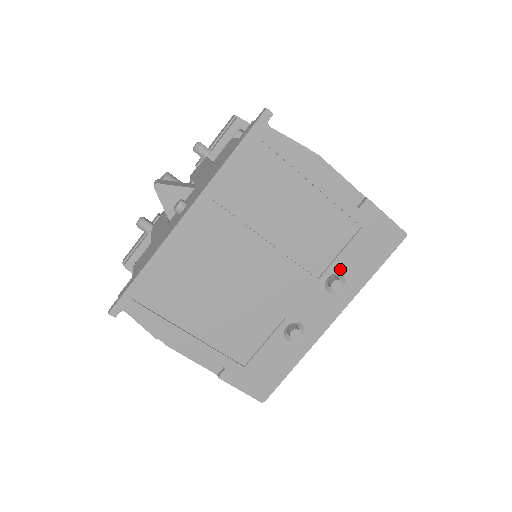
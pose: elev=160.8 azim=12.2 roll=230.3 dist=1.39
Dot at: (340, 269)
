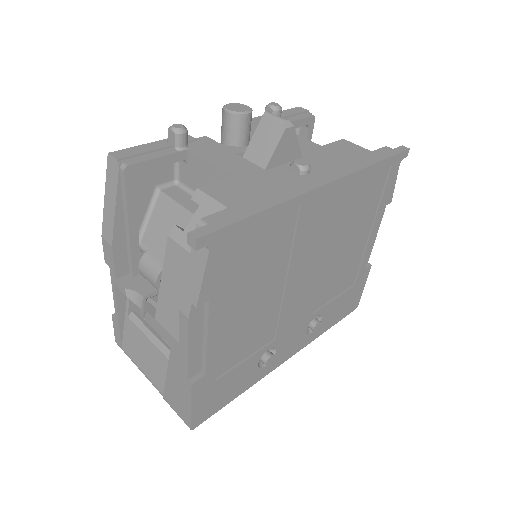
Dot at: (325, 313)
